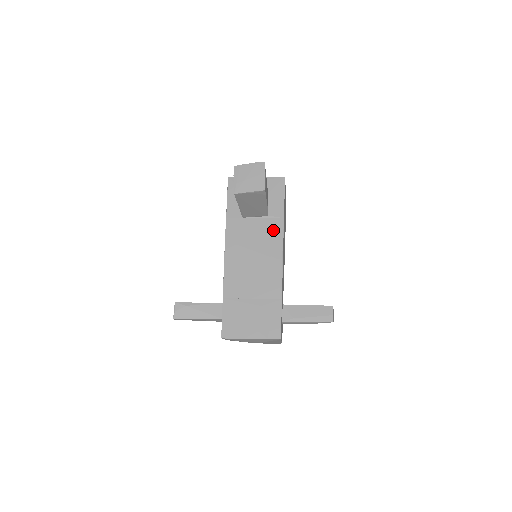
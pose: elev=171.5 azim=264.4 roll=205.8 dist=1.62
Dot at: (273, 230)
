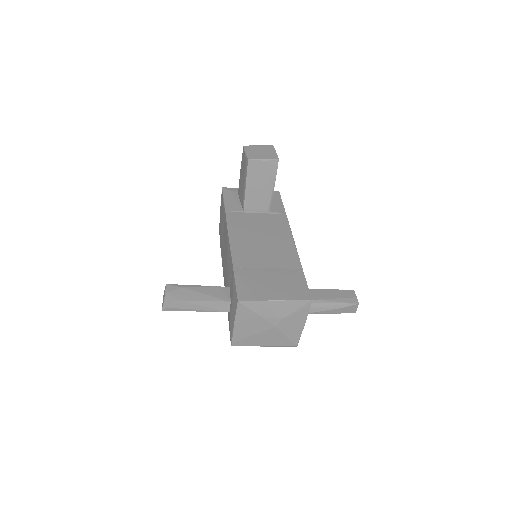
Dot at: (277, 221)
